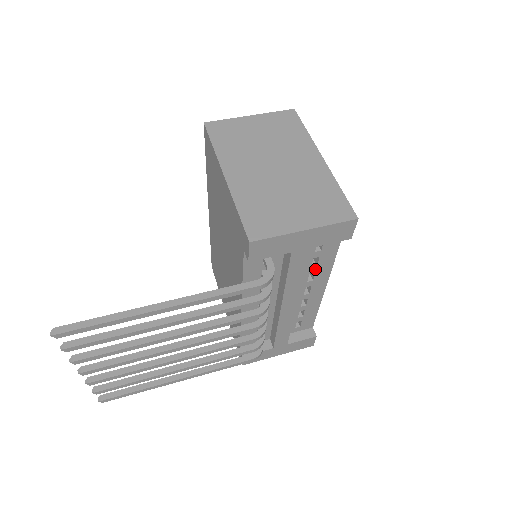
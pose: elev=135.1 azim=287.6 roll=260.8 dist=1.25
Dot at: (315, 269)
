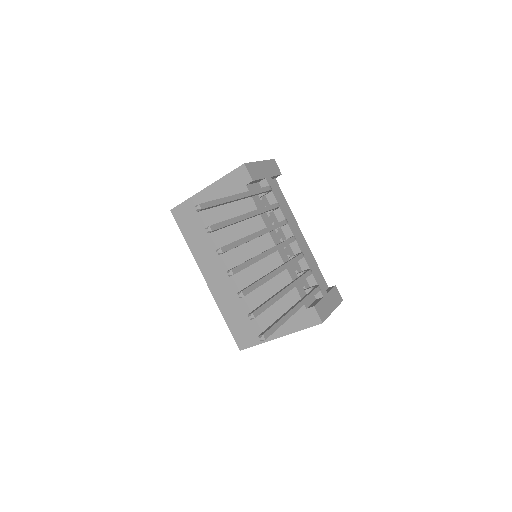
Dot at: occluded
